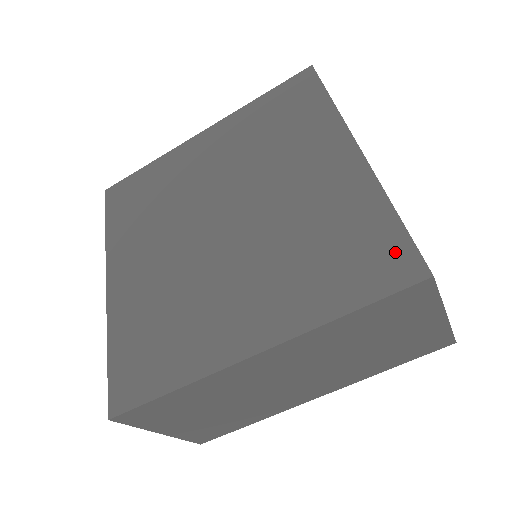
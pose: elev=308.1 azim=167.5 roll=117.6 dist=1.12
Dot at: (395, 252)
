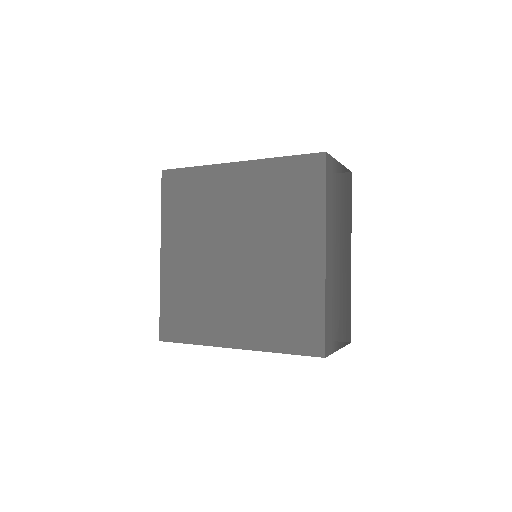
Dot at: (315, 335)
